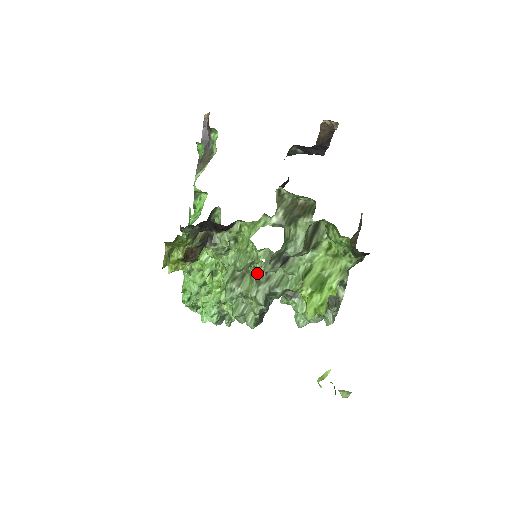
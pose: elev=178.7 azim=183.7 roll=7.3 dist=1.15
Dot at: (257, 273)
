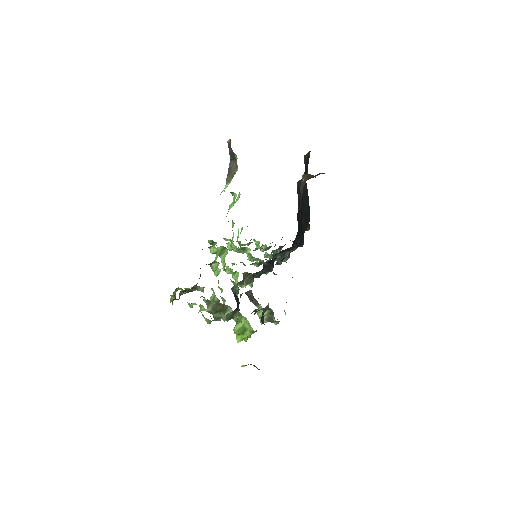
Dot at: occluded
